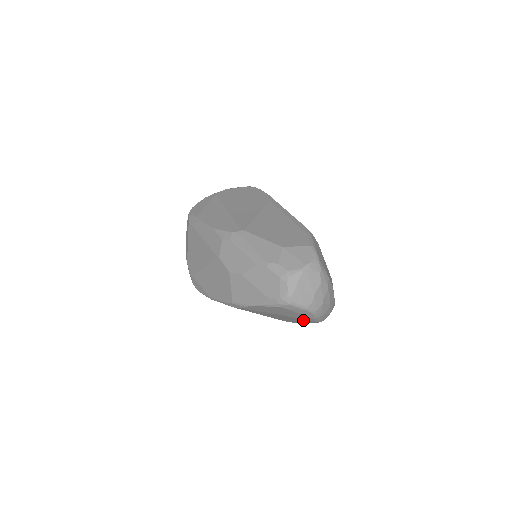
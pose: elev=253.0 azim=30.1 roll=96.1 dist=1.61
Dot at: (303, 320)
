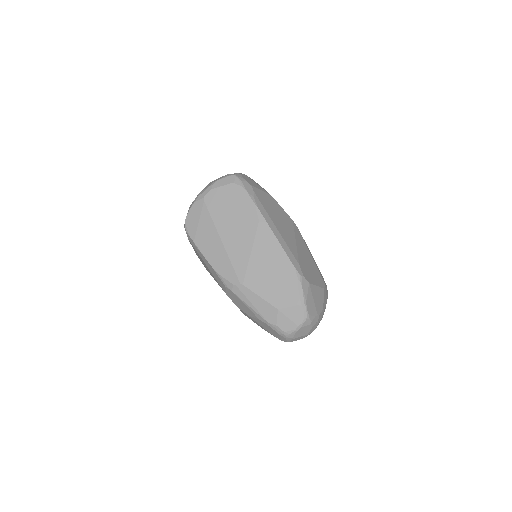
Dot at: occluded
